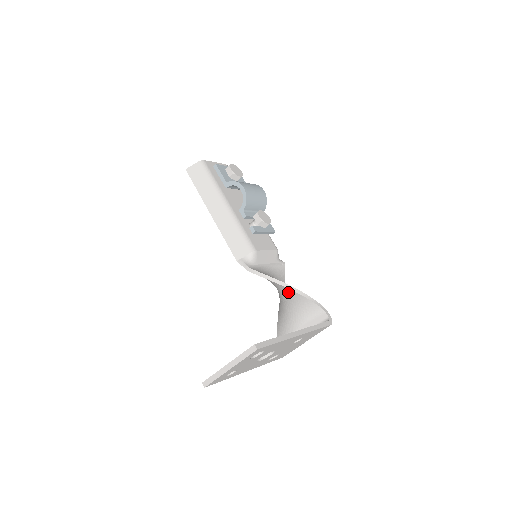
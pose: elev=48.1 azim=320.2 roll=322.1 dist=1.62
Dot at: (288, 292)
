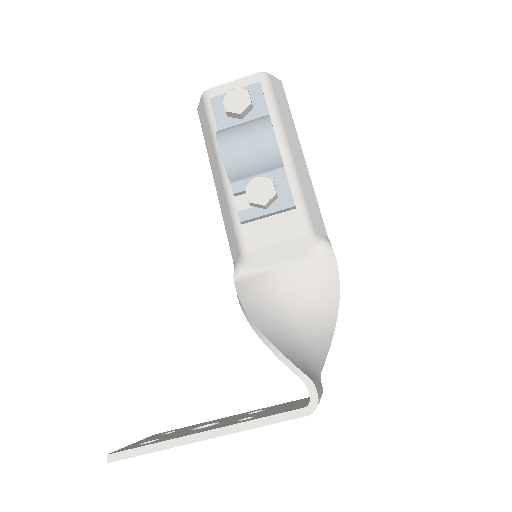
Dot at: occluded
